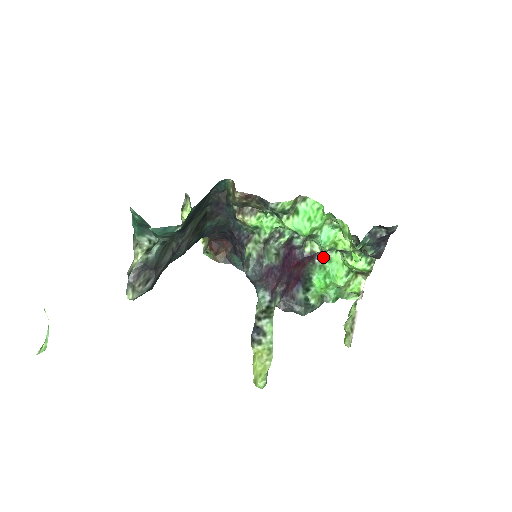
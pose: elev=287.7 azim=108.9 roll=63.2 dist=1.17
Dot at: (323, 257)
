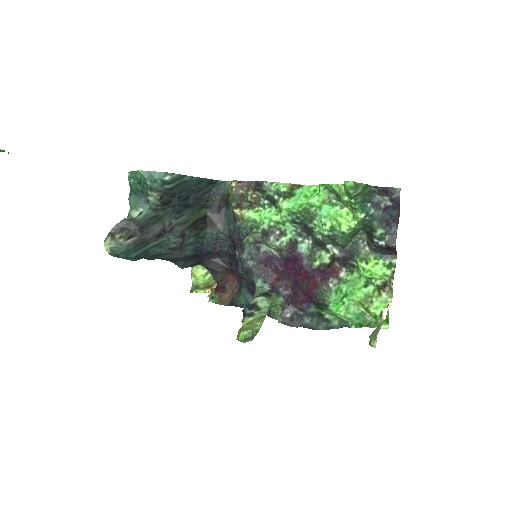
Dot at: (338, 280)
